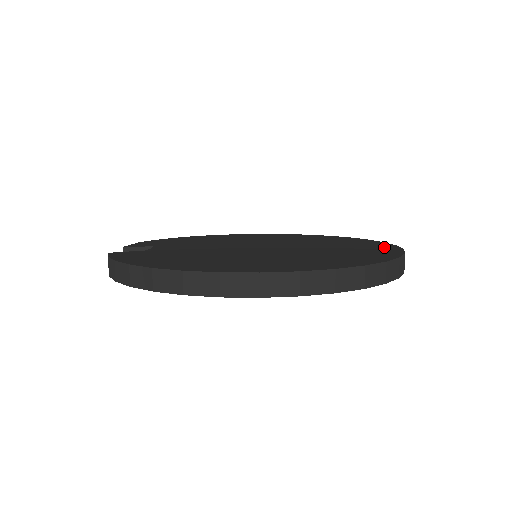
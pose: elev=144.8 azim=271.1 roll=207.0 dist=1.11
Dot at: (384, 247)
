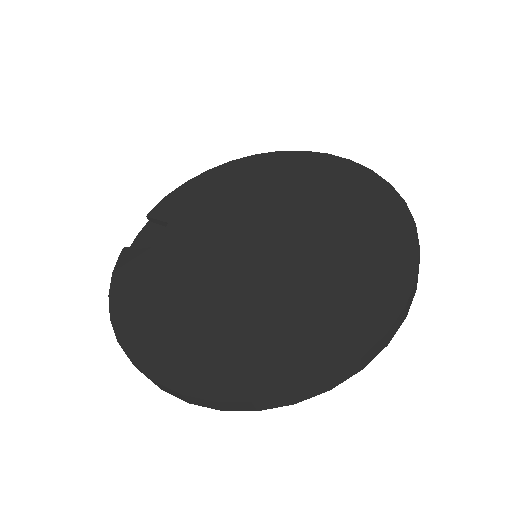
Dot at: (390, 286)
